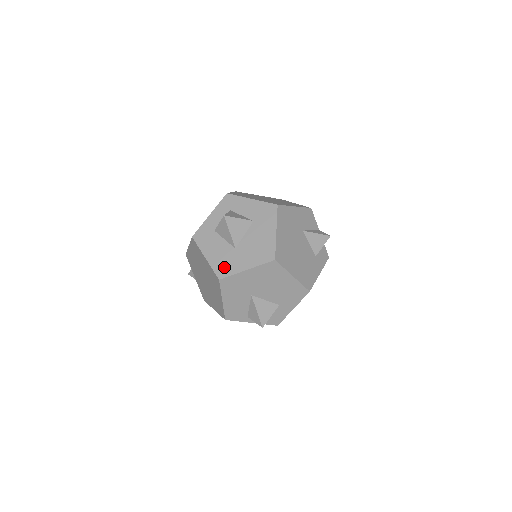
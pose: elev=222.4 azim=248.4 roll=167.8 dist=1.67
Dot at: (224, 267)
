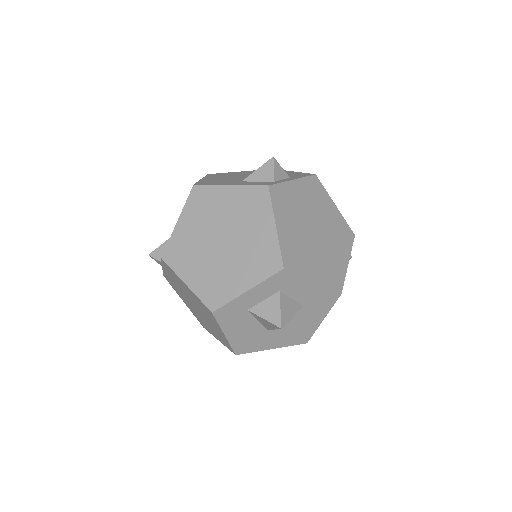
Dot at: (246, 346)
